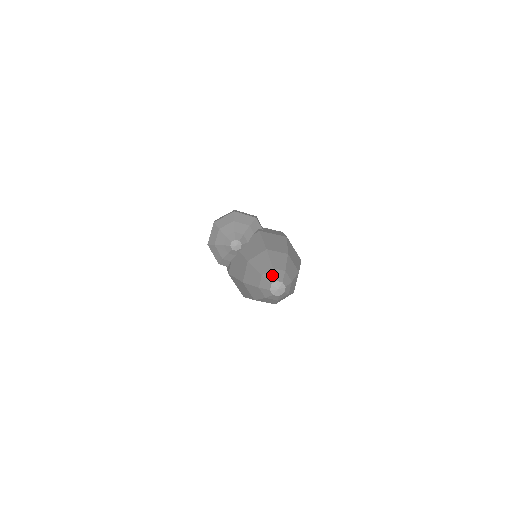
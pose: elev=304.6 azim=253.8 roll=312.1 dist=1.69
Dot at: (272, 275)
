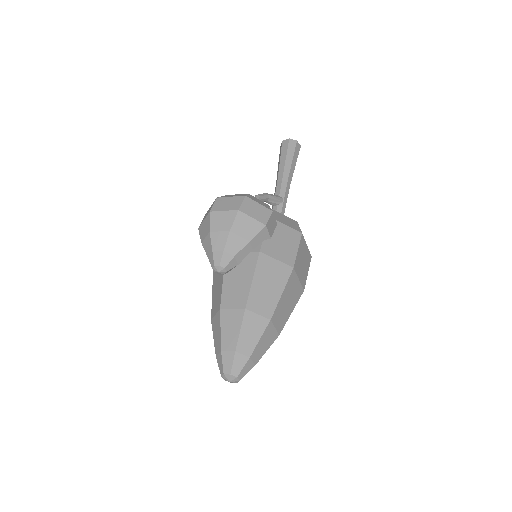
Dot at: (230, 362)
